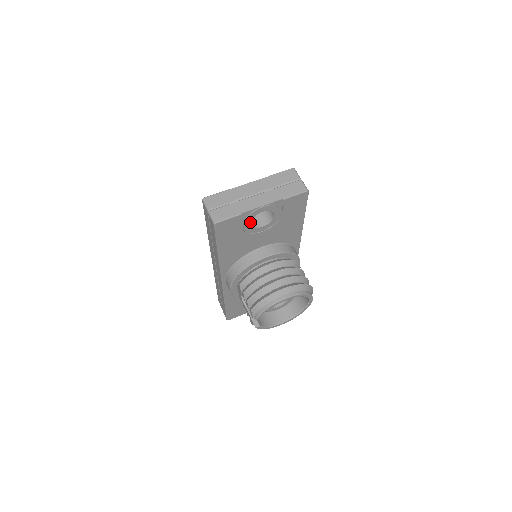
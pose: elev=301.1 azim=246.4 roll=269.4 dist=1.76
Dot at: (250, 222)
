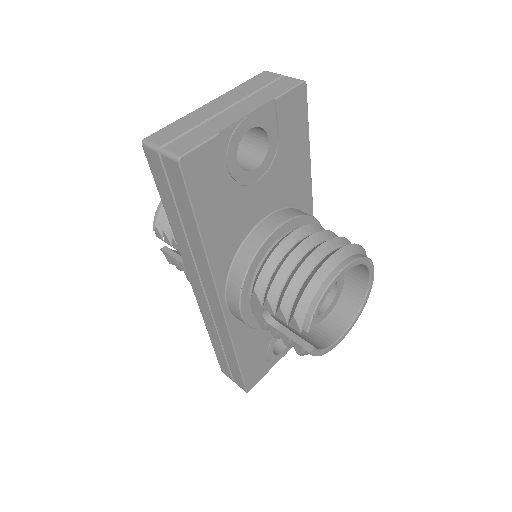
Dot at: (236, 156)
